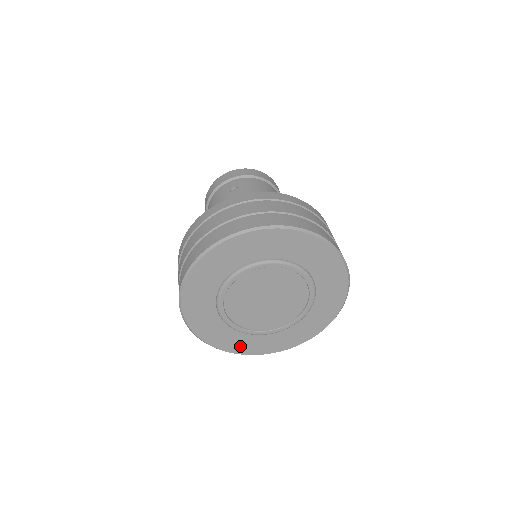
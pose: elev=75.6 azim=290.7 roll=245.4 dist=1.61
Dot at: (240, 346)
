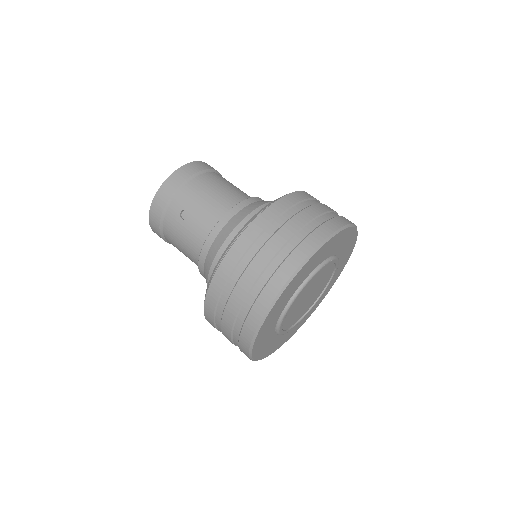
Dot at: (299, 326)
